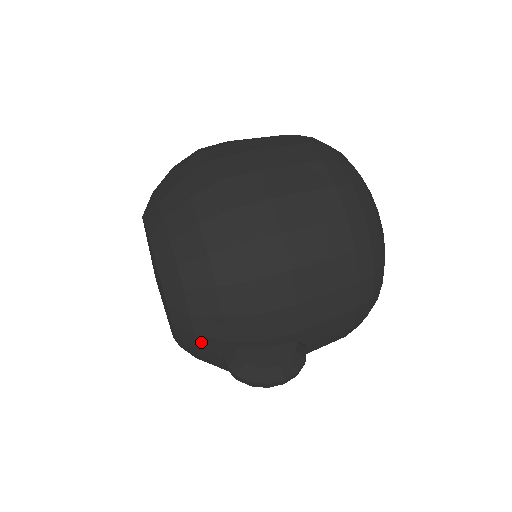
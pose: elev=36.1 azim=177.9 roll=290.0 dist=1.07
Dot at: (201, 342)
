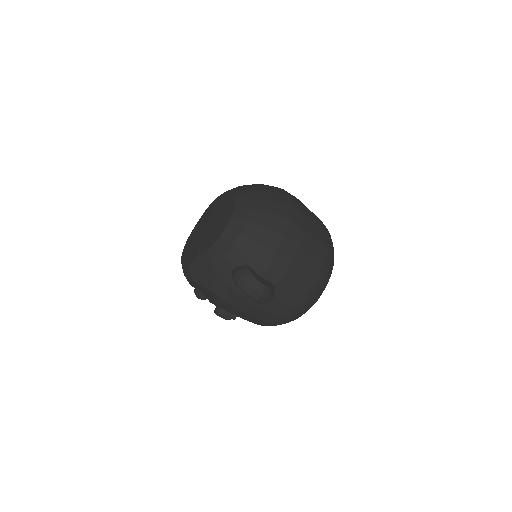
Dot at: (230, 253)
